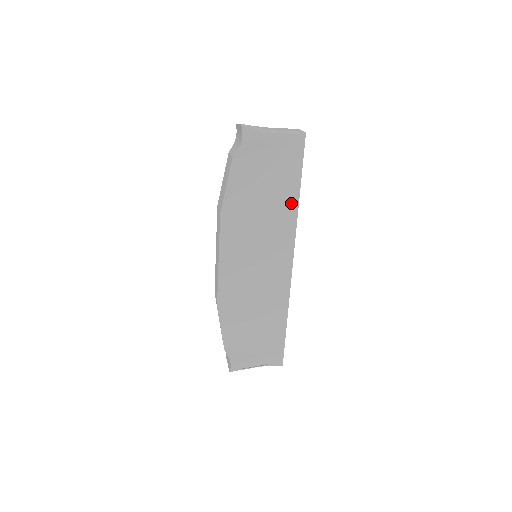
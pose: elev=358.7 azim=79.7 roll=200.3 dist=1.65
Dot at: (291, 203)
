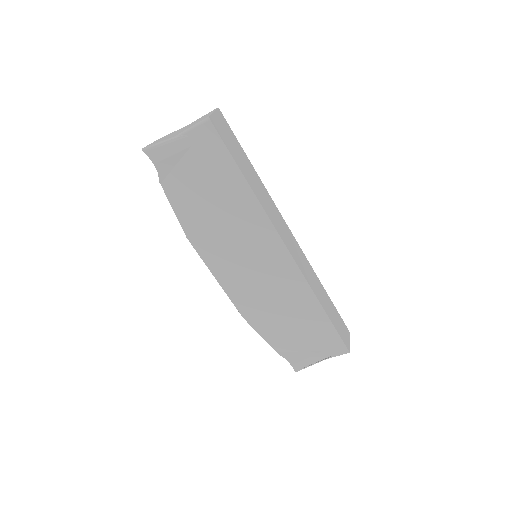
Dot at: (245, 195)
